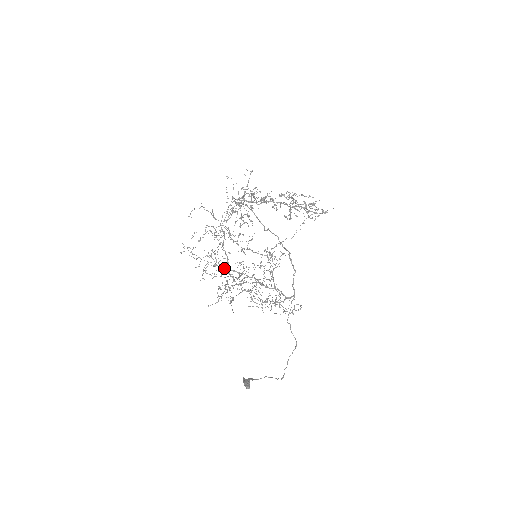
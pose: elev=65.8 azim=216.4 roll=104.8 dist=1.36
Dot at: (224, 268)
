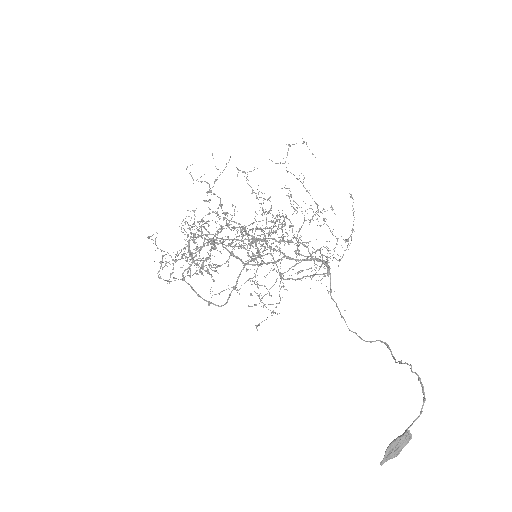
Dot at: (236, 246)
